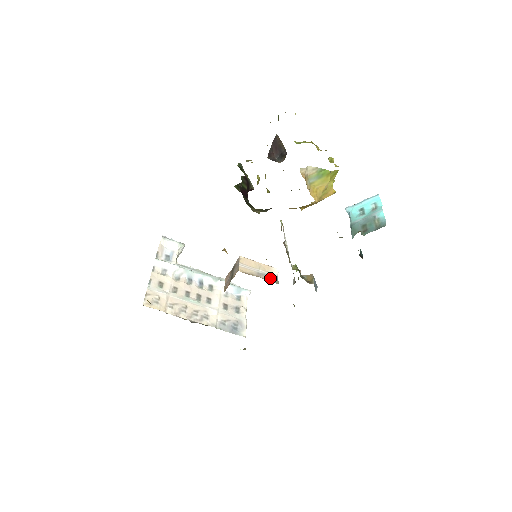
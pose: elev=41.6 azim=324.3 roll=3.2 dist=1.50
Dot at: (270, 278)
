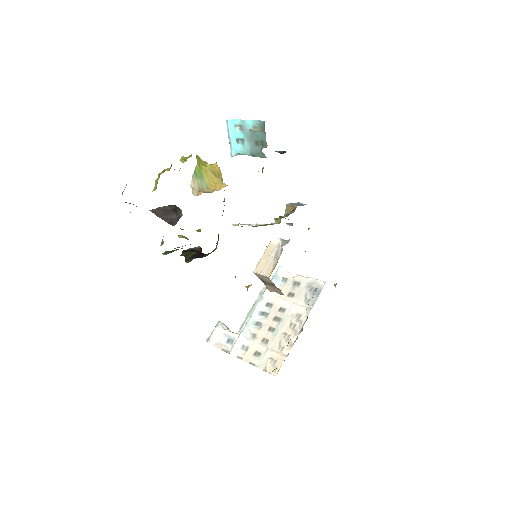
Dot at: occluded
